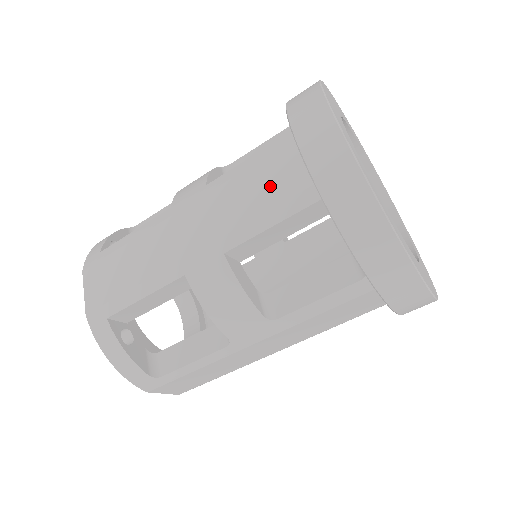
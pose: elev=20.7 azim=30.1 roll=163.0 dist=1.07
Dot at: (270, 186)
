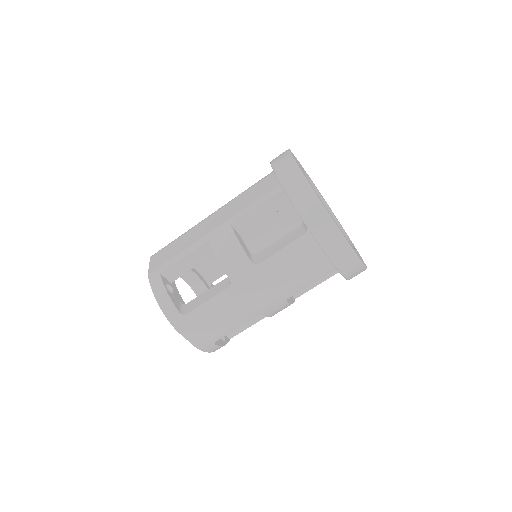
Dot at: (259, 191)
